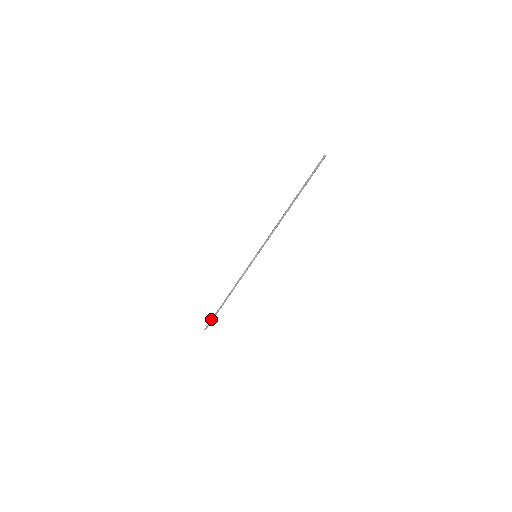
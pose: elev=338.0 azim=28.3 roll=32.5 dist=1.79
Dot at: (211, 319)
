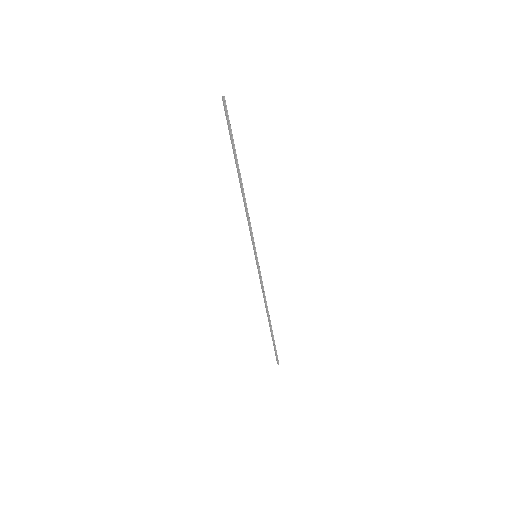
Dot at: (274, 349)
